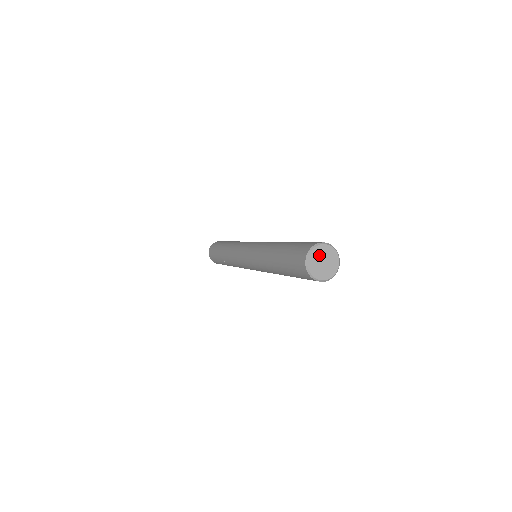
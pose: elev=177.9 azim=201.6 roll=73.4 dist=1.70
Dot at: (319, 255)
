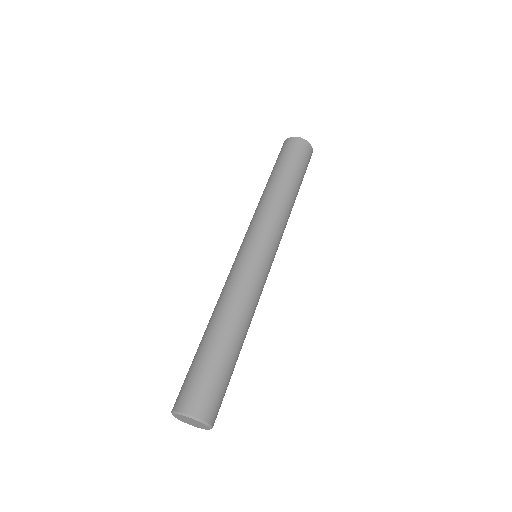
Dot at: (182, 418)
